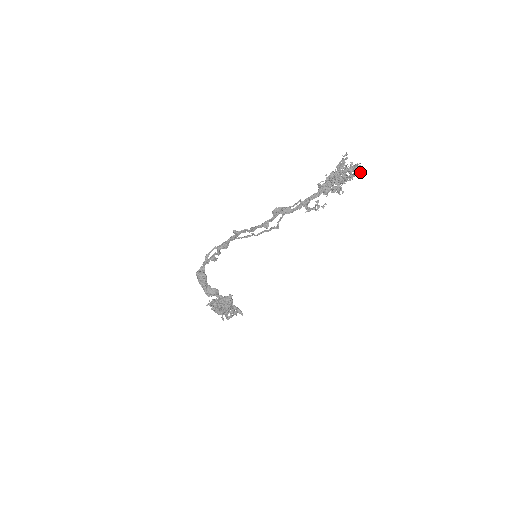
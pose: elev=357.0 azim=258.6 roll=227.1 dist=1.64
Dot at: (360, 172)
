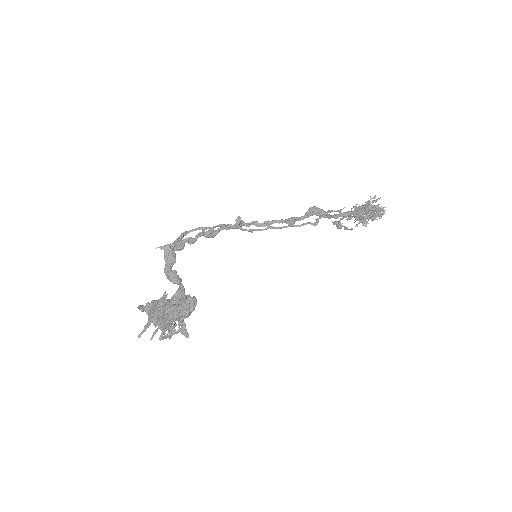
Dot at: (379, 218)
